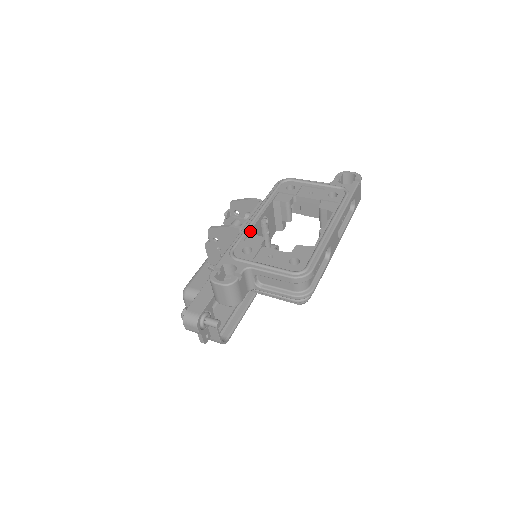
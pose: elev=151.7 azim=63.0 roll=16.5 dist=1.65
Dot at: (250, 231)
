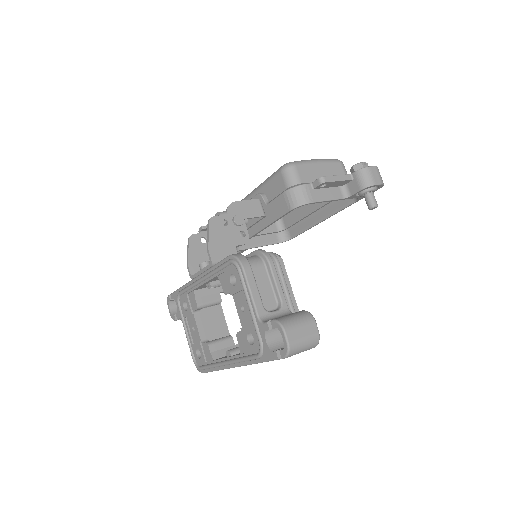
Dot at: (193, 290)
